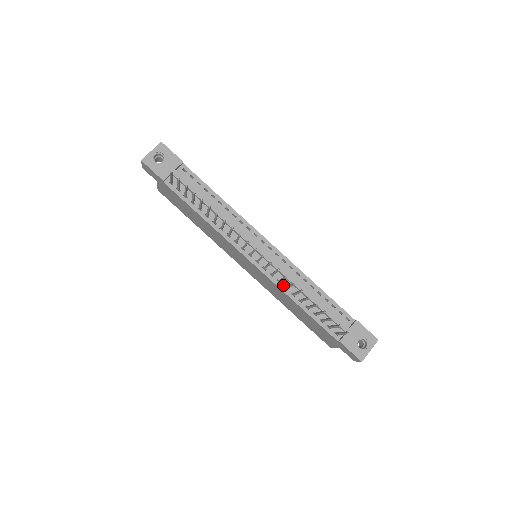
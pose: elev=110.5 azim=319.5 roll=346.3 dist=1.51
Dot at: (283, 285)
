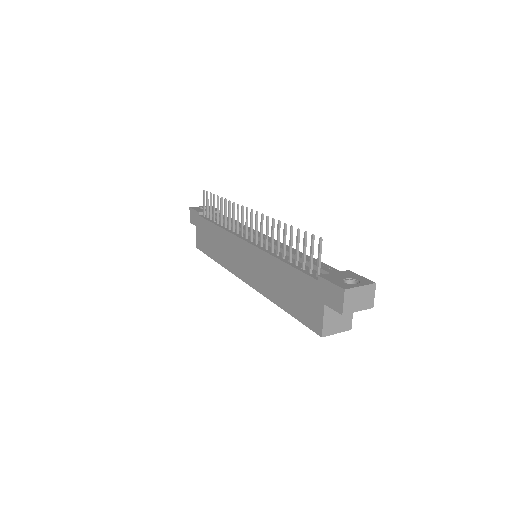
Dot at: (270, 251)
